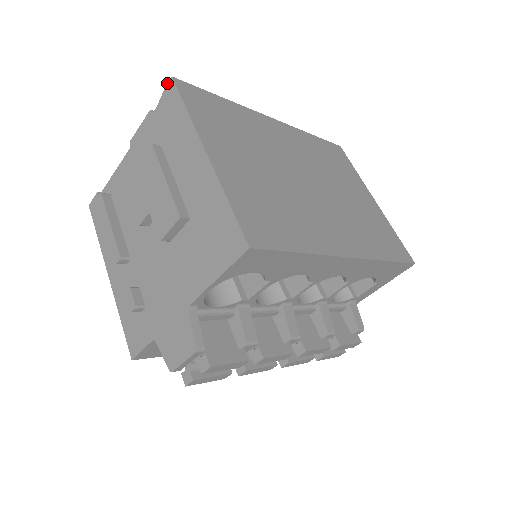
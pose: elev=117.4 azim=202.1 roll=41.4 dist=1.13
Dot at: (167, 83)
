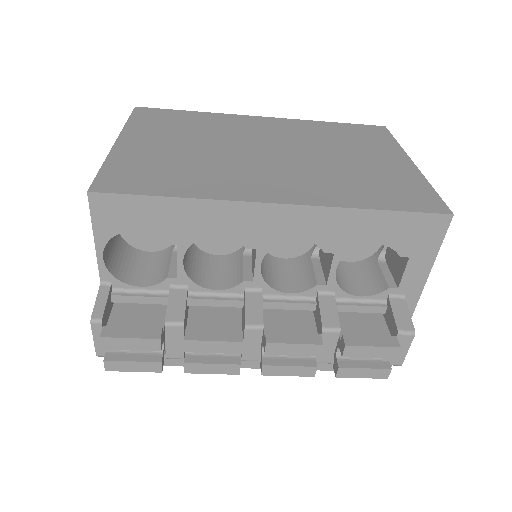
Dot at: occluded
